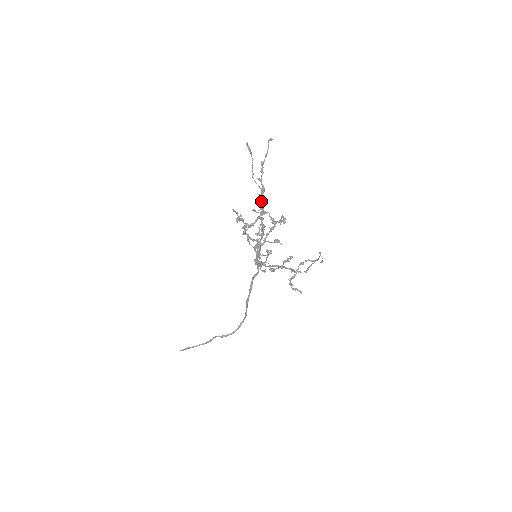
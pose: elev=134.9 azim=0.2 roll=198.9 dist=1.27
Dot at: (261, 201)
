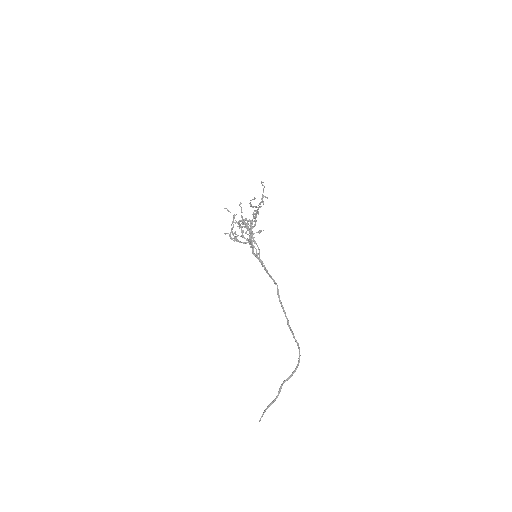
Dot at: occluded
